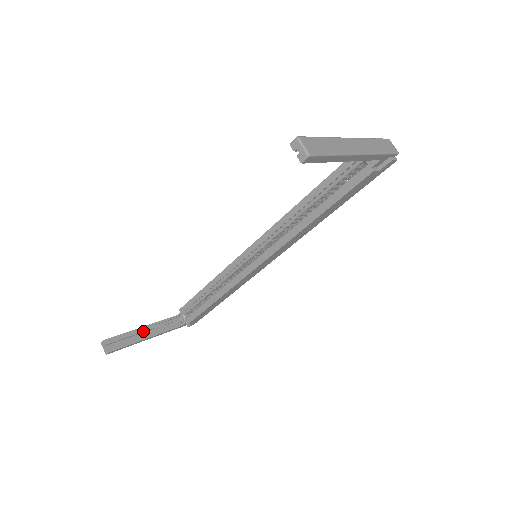
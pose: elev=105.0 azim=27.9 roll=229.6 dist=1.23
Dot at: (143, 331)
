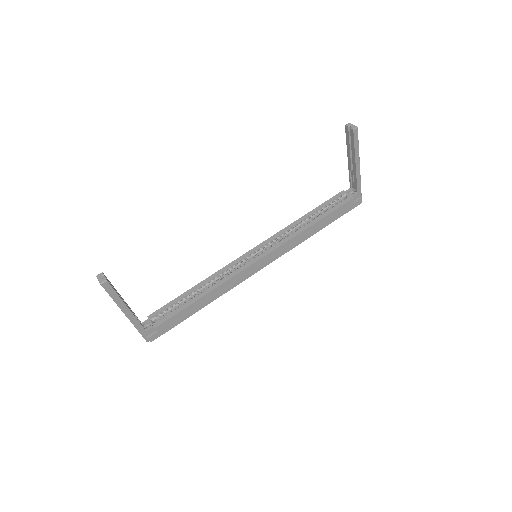
Dot at: (124, 301)
